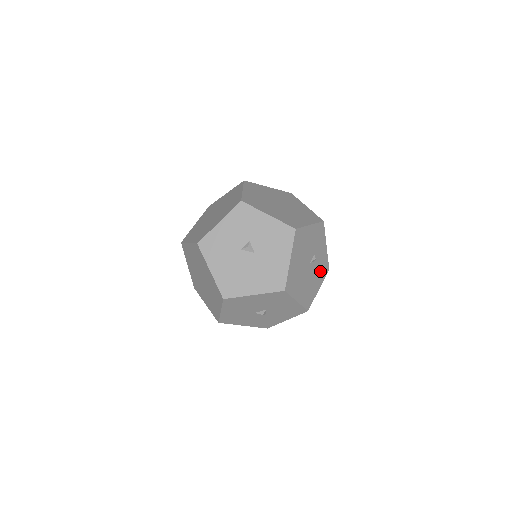
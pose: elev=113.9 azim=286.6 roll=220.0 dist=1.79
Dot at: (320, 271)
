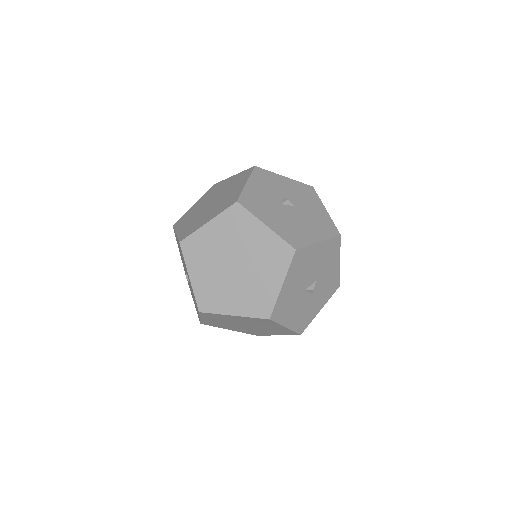
Dot at: occluded
